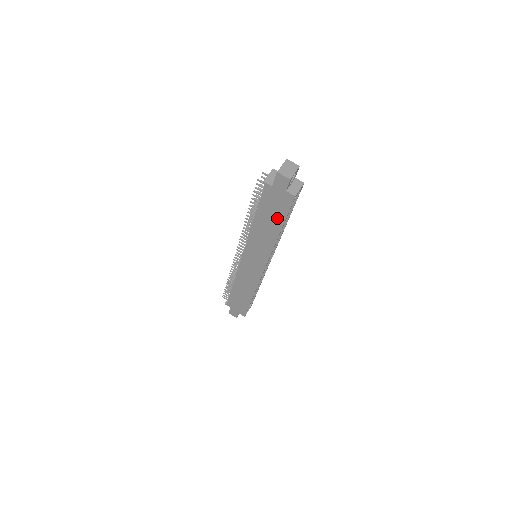
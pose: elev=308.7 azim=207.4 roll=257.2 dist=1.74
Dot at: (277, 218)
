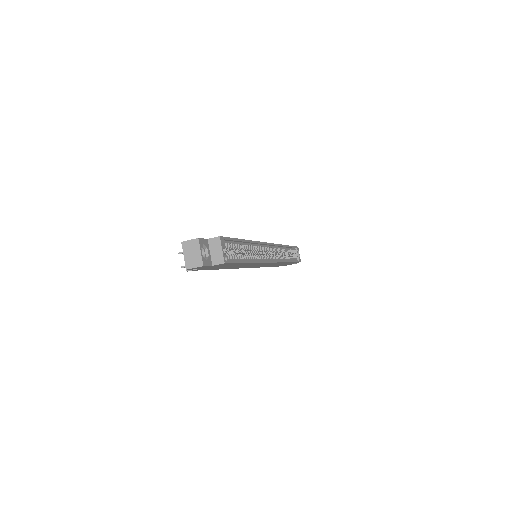
Dot at: occluded
